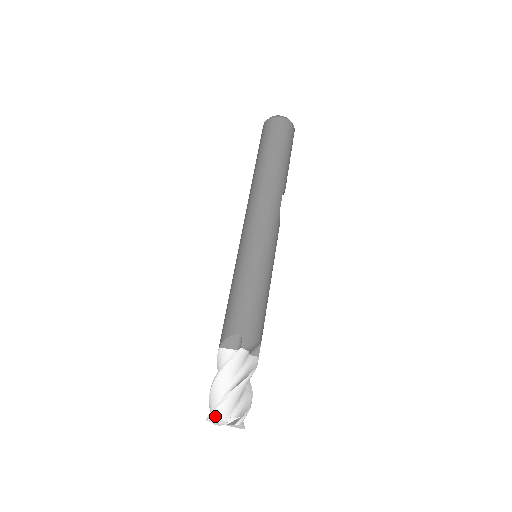
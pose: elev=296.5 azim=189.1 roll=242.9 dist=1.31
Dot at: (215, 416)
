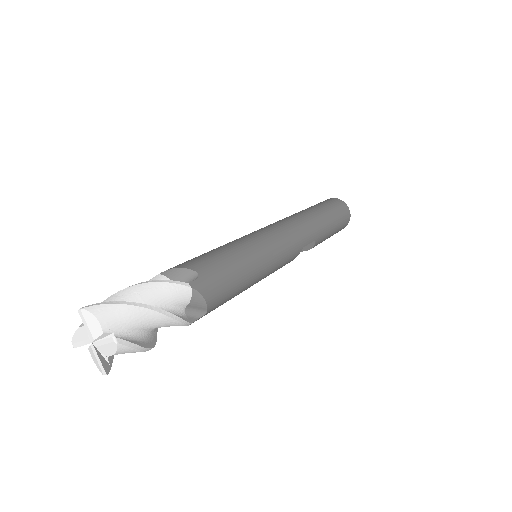
Dot at: (97, 310)
